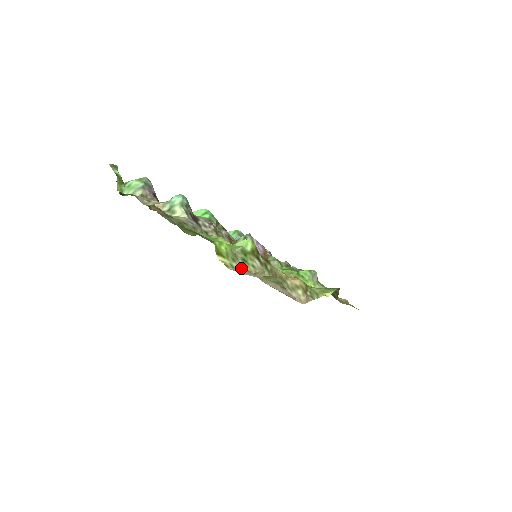
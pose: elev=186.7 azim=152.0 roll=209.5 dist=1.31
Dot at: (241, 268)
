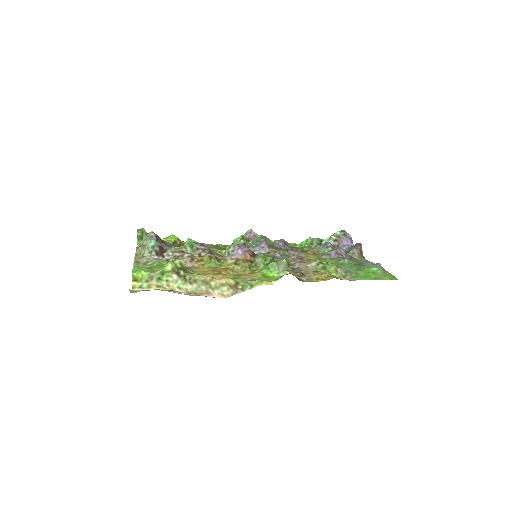
Dot at: (150, 286)
